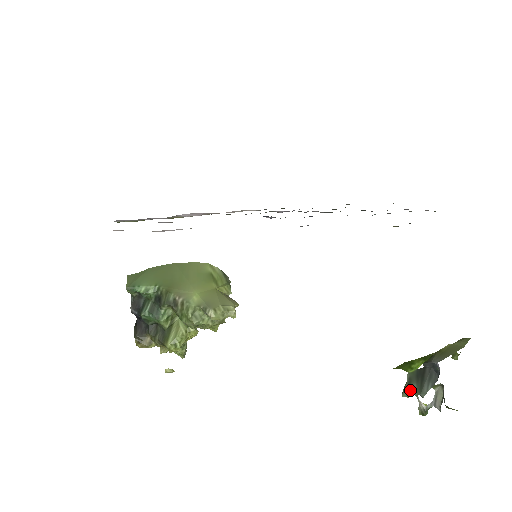
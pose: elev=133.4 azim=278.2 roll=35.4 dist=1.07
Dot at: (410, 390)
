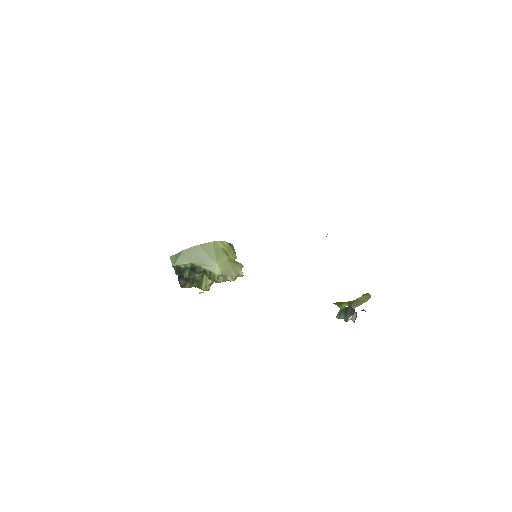
Dot at: (340, 317)
